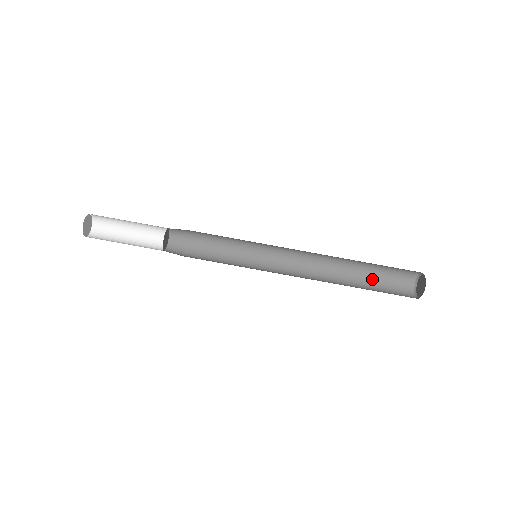
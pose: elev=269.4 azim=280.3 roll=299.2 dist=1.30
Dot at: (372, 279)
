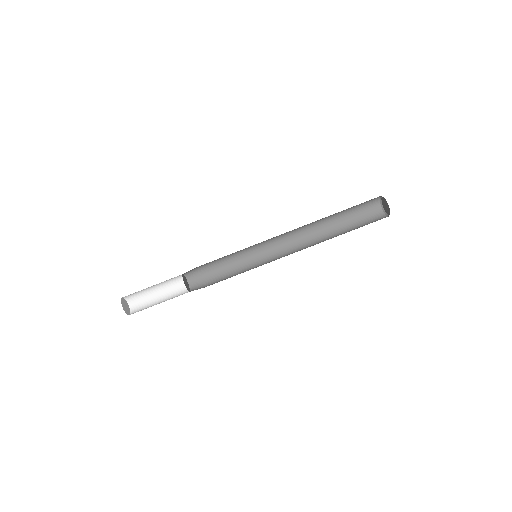
Dot at: (346, 216)
